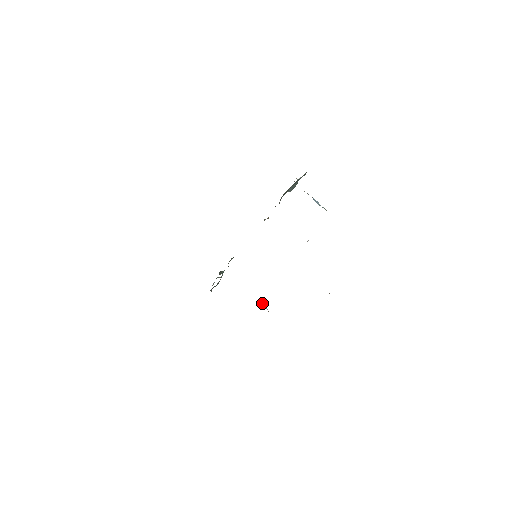
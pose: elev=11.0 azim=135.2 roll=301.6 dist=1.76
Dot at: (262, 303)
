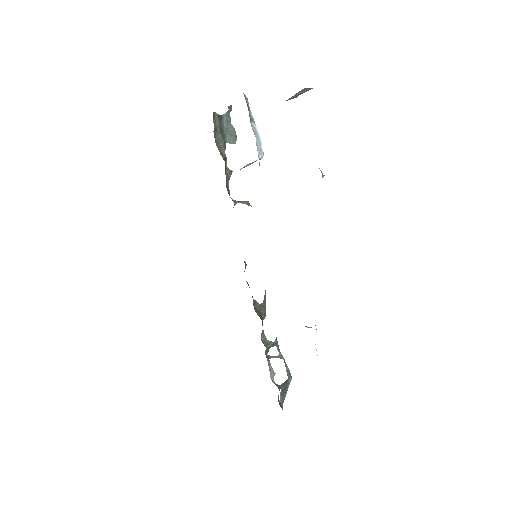
Dot at: occluded
